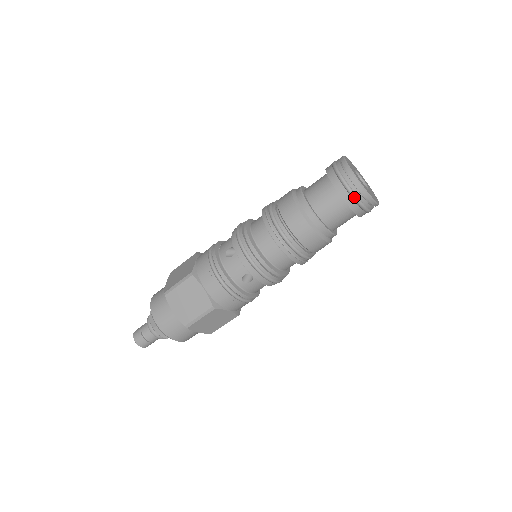
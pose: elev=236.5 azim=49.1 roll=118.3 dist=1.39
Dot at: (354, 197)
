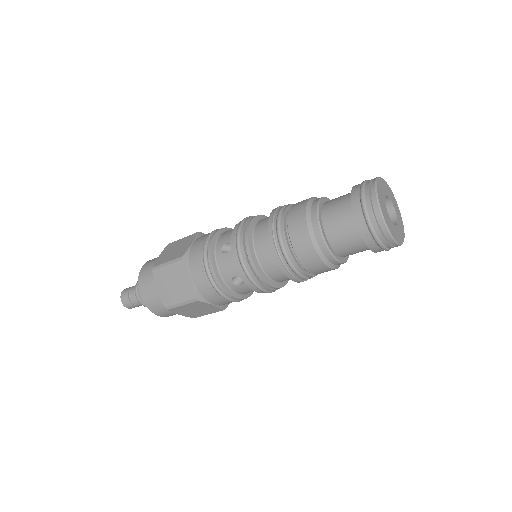
Dot at: occluded
